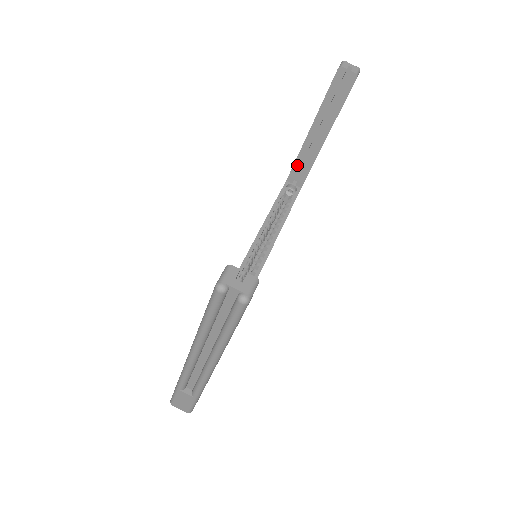
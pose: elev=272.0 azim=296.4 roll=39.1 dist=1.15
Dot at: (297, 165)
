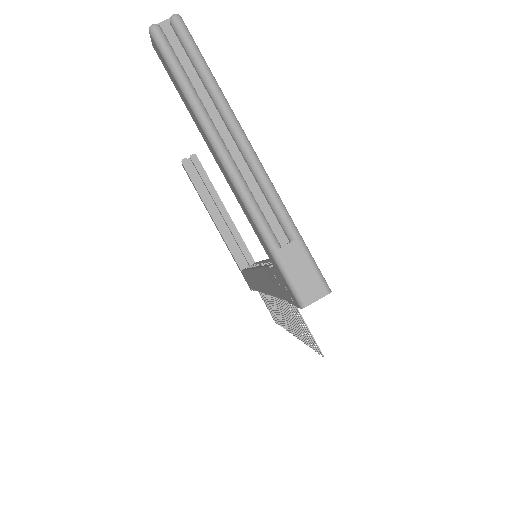
Dot at: (233, 250)
